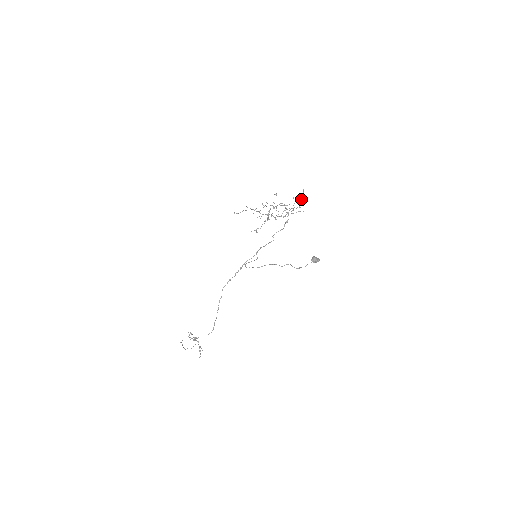
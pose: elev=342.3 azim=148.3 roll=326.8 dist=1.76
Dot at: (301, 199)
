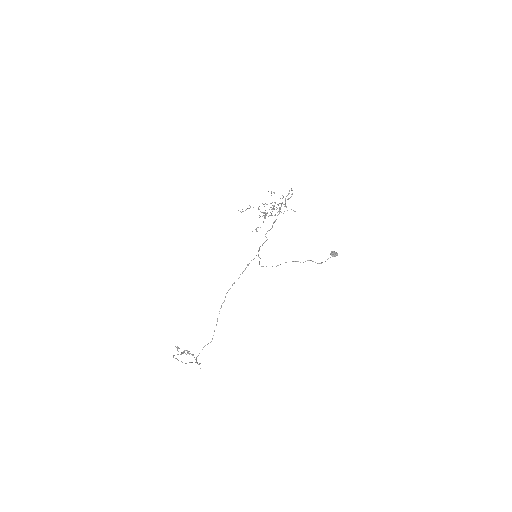
Dot at: (289, 198)
